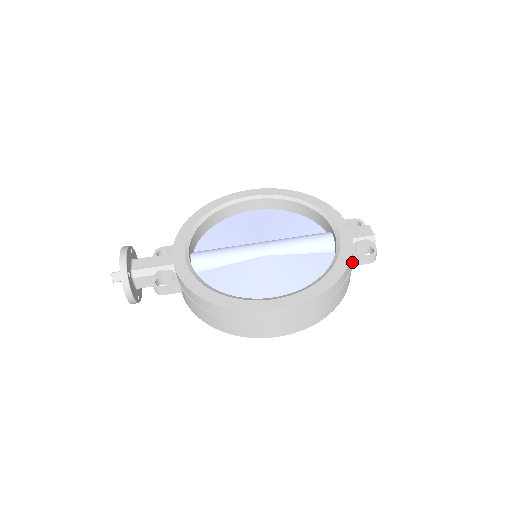
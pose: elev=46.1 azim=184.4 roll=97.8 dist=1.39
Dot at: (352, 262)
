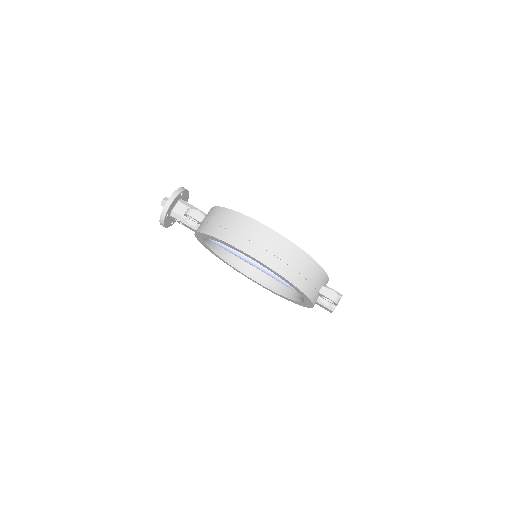
Dot at: (321, 287)
